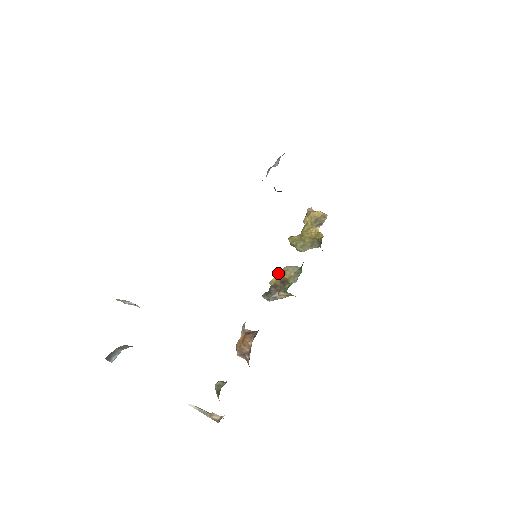
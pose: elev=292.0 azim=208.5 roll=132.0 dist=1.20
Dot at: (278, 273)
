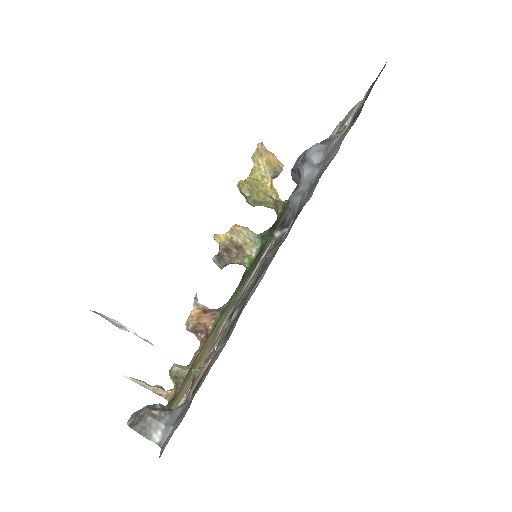
Dot at: (230, 232)
